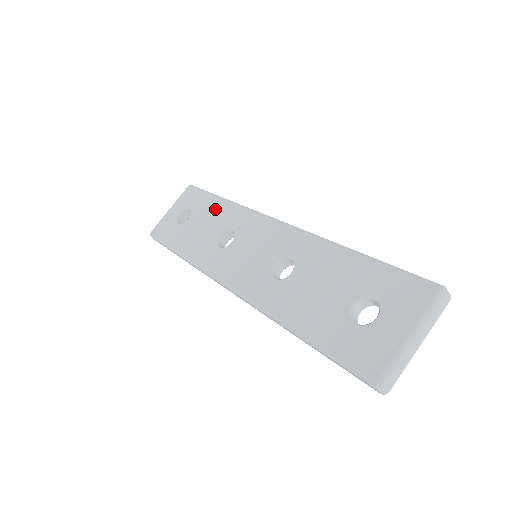
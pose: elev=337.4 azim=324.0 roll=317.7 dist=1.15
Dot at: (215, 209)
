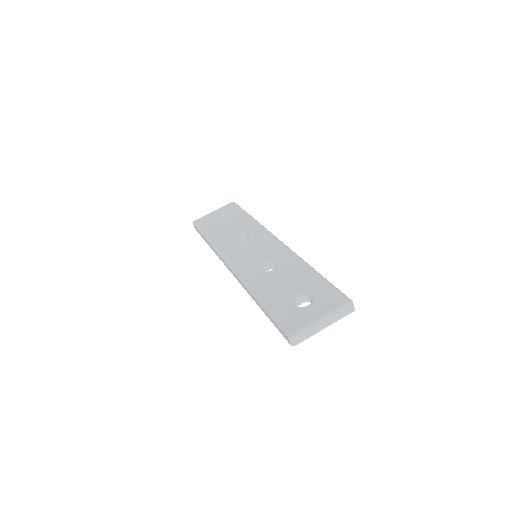
Dot at: (243, 221)
